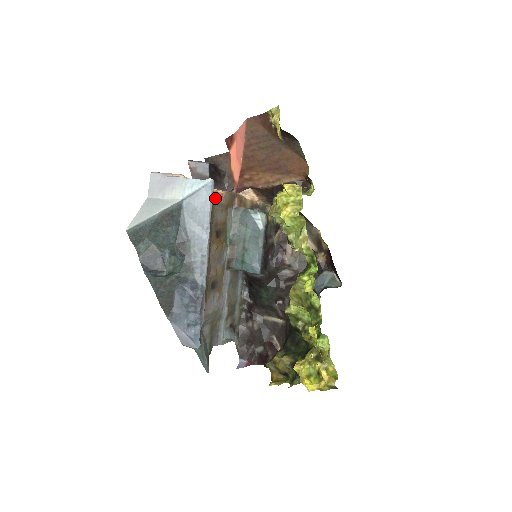
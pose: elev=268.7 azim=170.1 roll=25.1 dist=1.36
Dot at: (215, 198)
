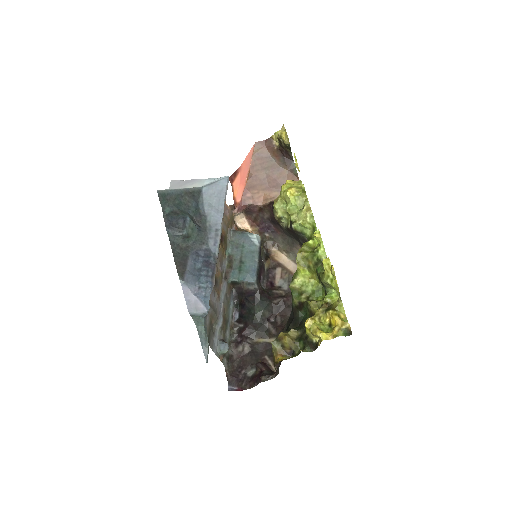
Dot at: occluded
